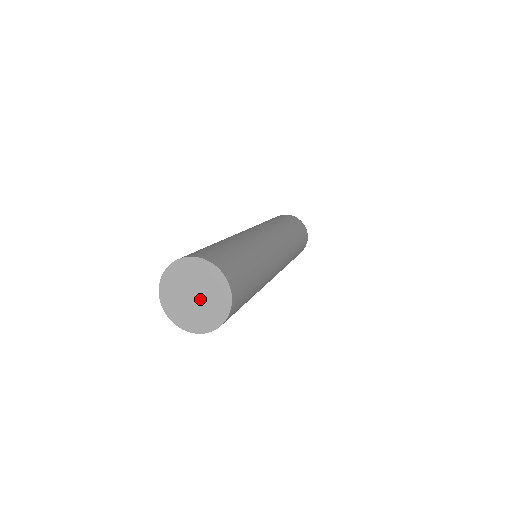
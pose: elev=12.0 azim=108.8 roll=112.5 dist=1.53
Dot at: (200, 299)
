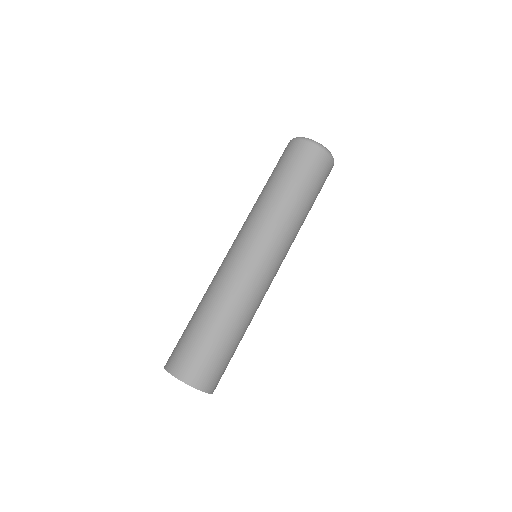
Dot at: occluded
